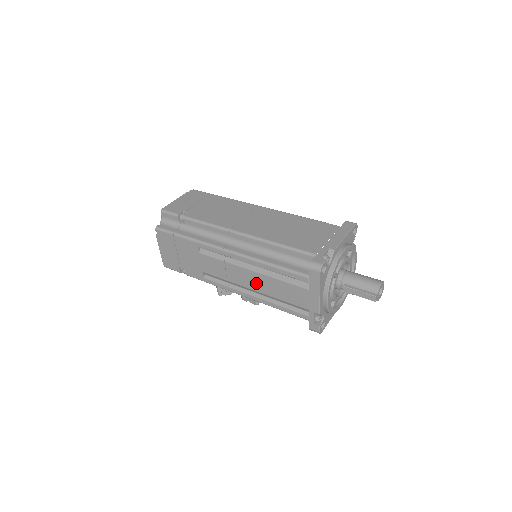
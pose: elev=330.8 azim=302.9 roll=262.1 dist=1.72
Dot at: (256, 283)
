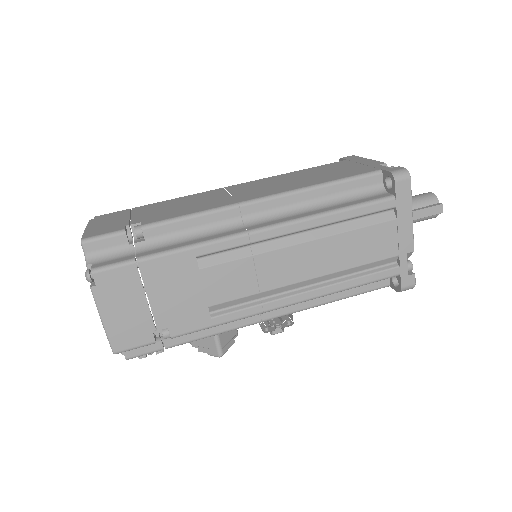
Dot at: (313, 262)
